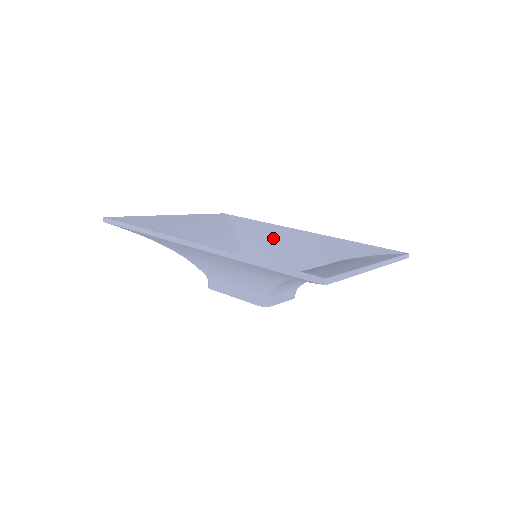
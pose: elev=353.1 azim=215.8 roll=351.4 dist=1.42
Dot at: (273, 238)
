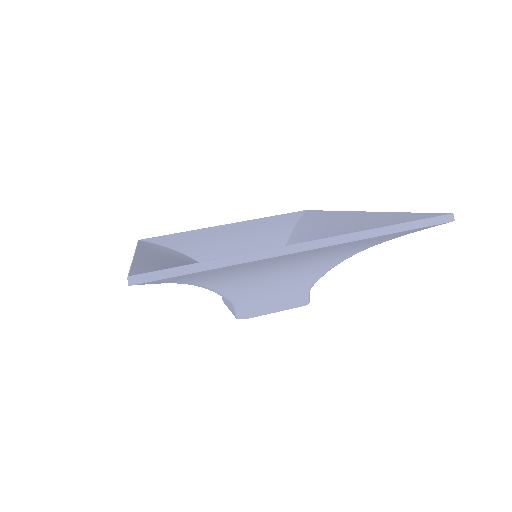
Dot at: (317, 229)
